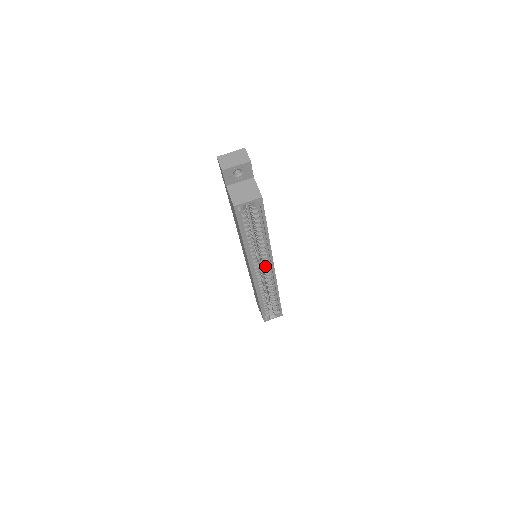
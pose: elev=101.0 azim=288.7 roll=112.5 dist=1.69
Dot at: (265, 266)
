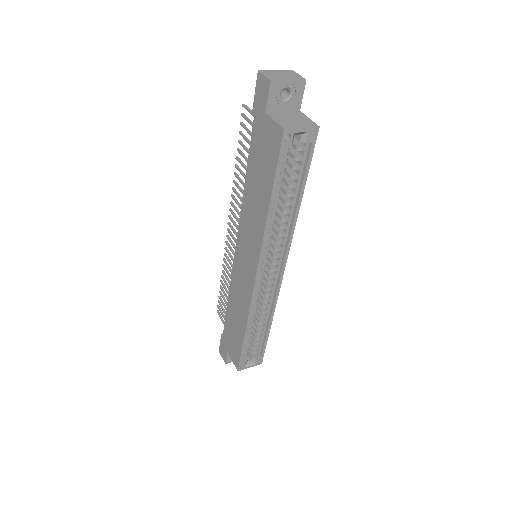
Dot at: (272, 266)
